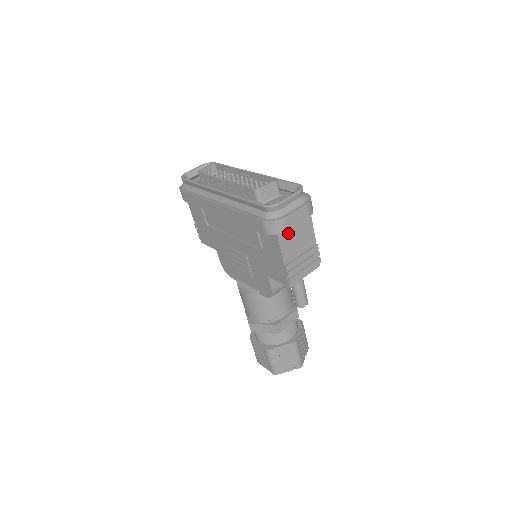
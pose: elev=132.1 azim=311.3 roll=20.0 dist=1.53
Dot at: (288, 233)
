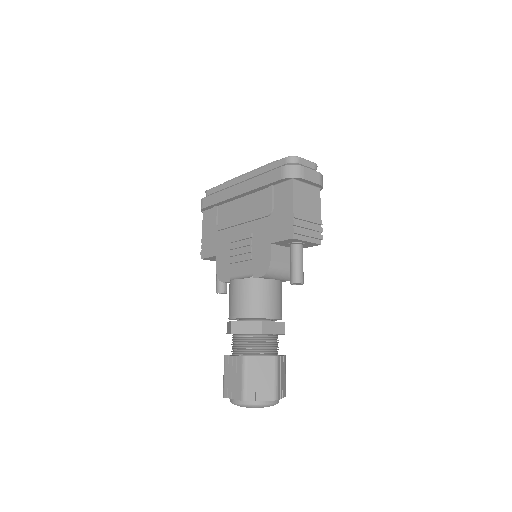
Dot at: (301, 188)
